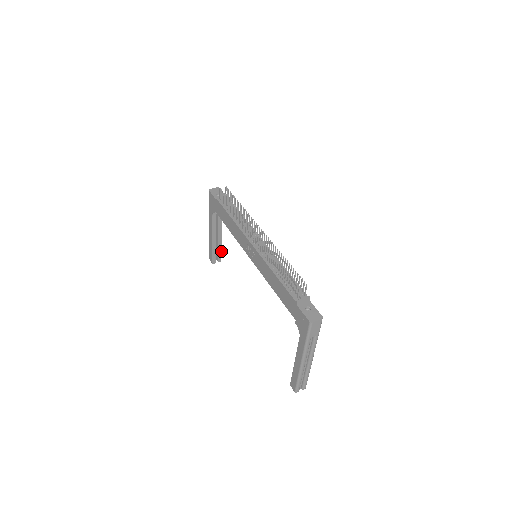
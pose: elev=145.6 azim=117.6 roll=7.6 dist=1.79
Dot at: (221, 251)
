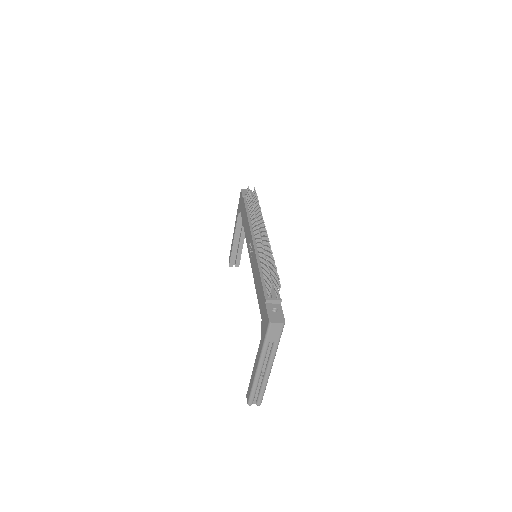
Dot at: occluded
